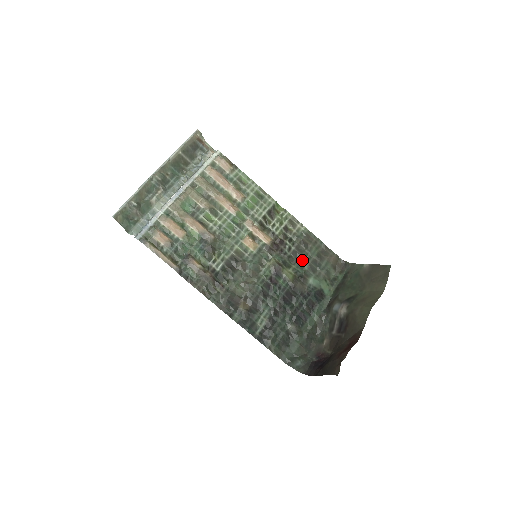
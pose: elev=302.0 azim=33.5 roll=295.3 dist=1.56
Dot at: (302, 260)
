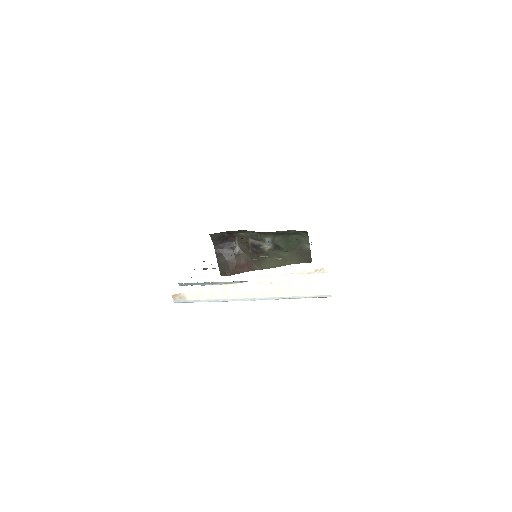
Dot at: occluded
